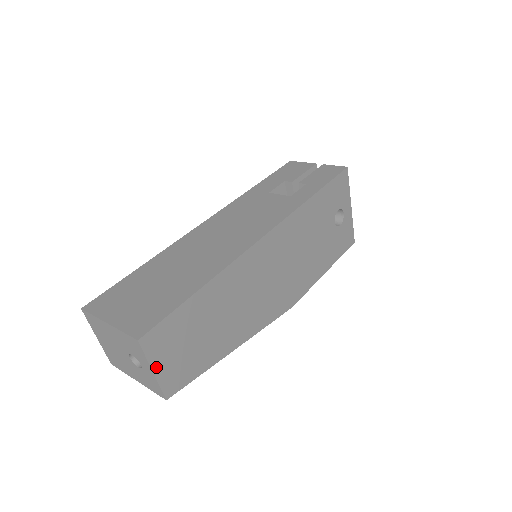
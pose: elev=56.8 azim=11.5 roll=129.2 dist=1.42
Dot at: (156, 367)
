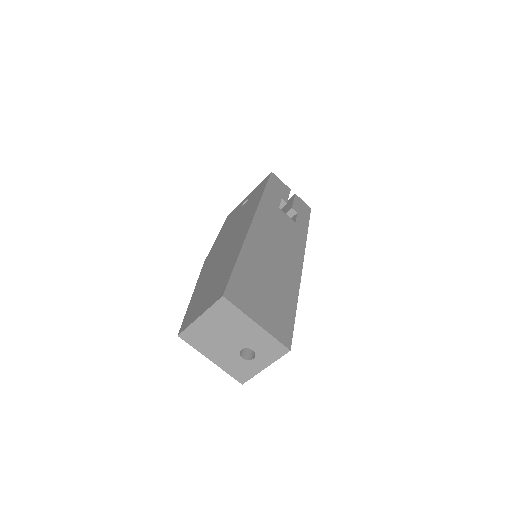
Dot at: (267, 364)
